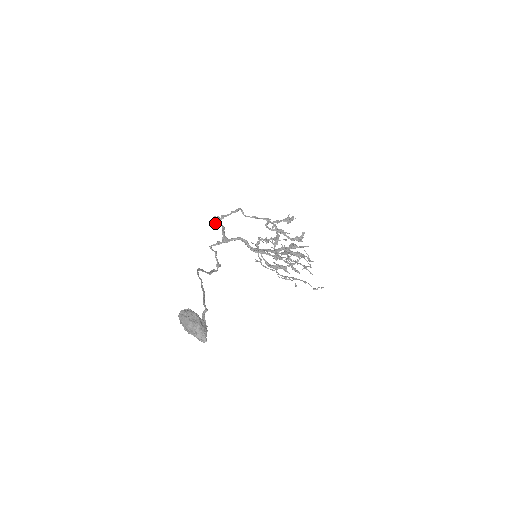
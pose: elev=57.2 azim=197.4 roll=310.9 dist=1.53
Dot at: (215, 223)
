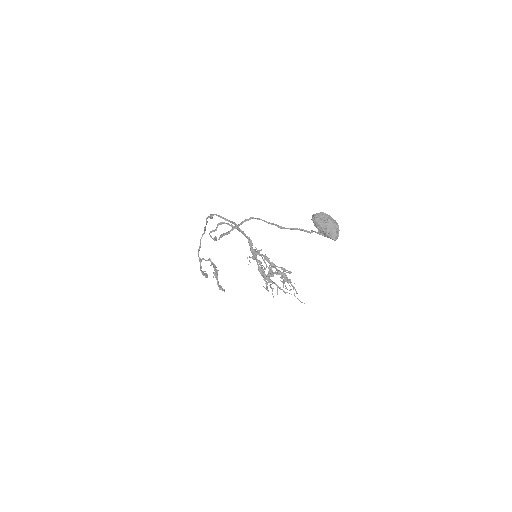
Dot at: occluded
